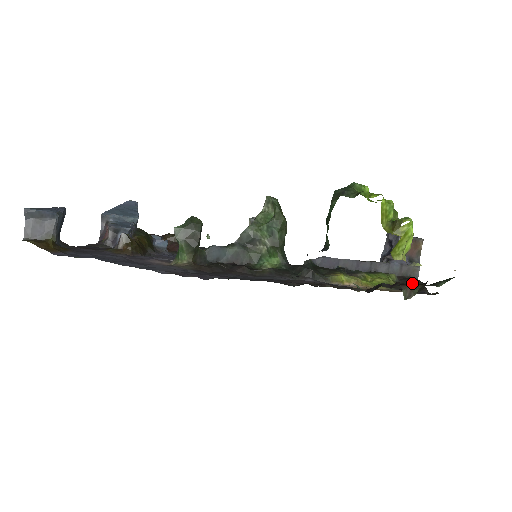
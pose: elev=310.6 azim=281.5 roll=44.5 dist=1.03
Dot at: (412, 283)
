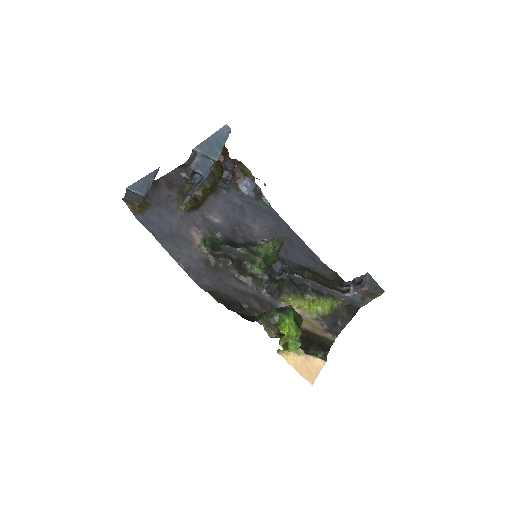
Dot at: (344, 315)
